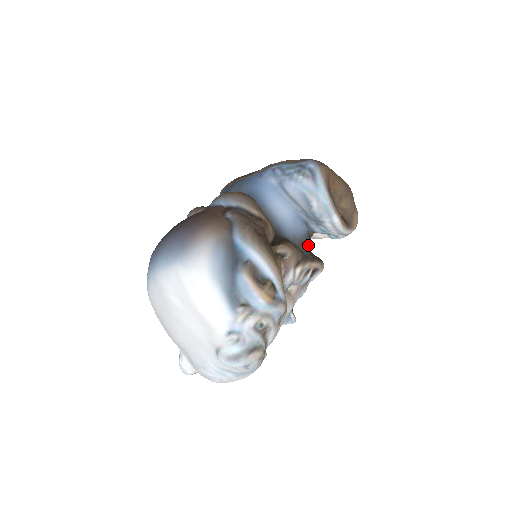
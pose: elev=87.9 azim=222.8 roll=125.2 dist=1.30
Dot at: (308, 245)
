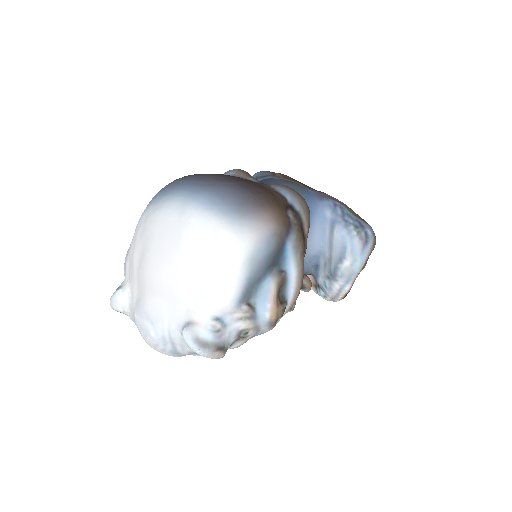
Dot at: occluded
